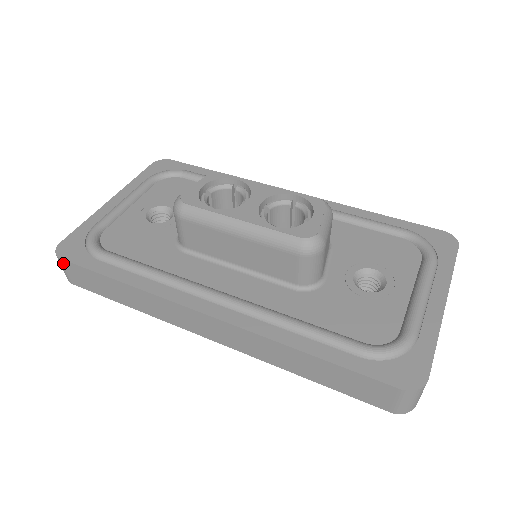
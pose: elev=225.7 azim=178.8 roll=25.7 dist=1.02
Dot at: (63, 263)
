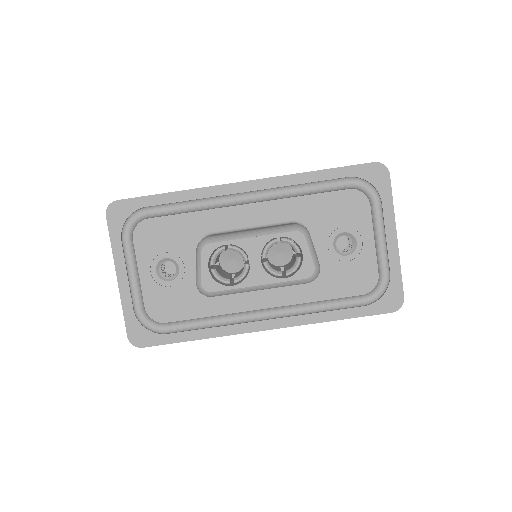
Dot at: (144, 346)
